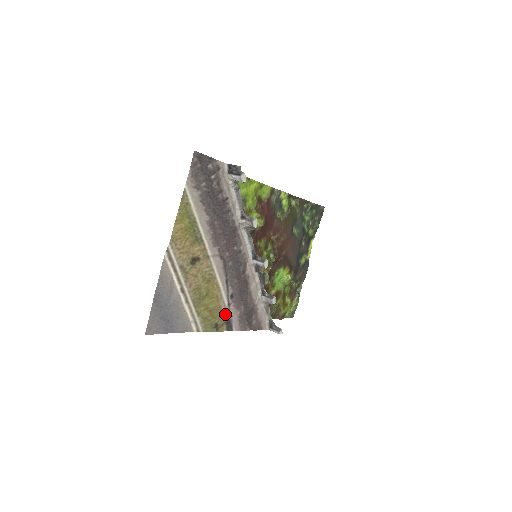
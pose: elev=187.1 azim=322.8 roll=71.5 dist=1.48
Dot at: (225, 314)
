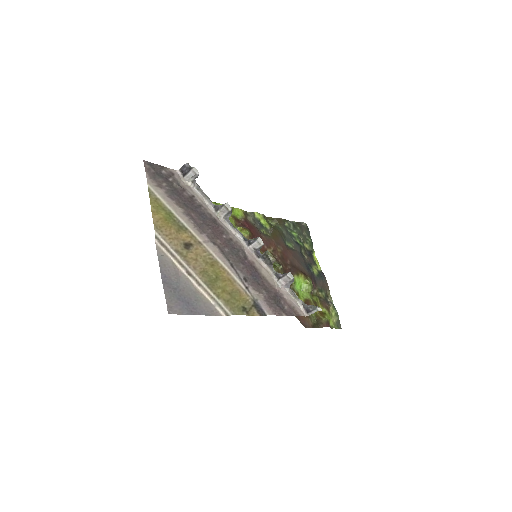
Dot at: (248, 298)
